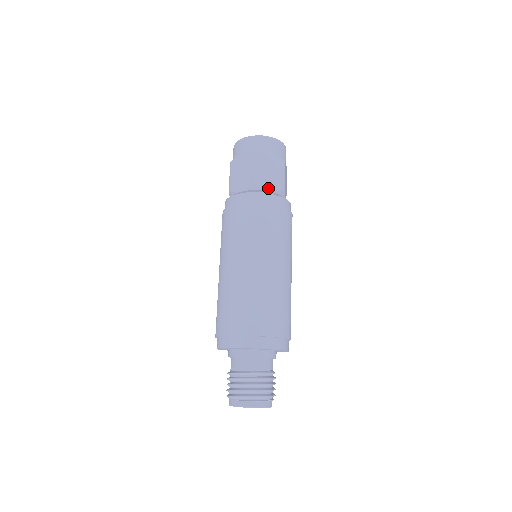
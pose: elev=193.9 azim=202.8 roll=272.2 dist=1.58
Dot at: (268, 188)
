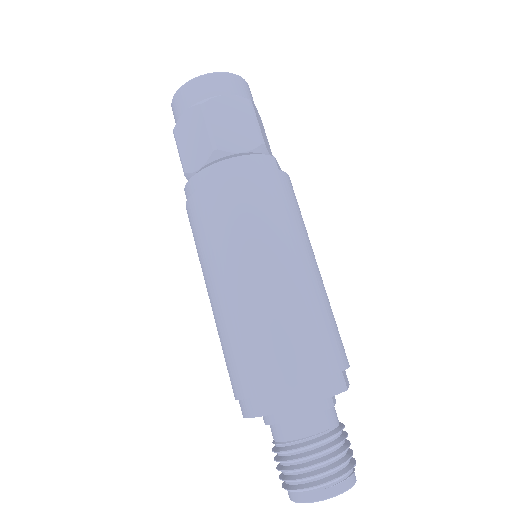
Dot at: (270, 154)
